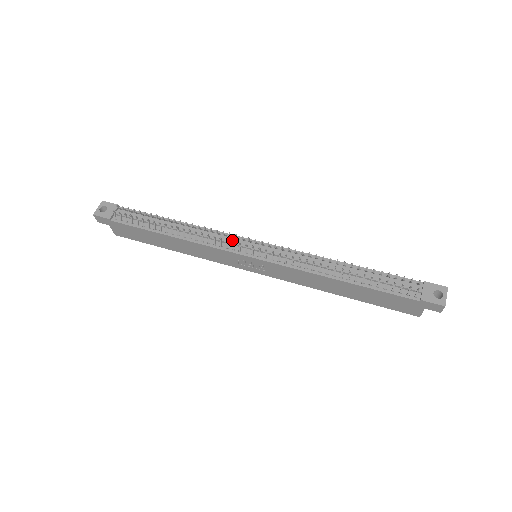
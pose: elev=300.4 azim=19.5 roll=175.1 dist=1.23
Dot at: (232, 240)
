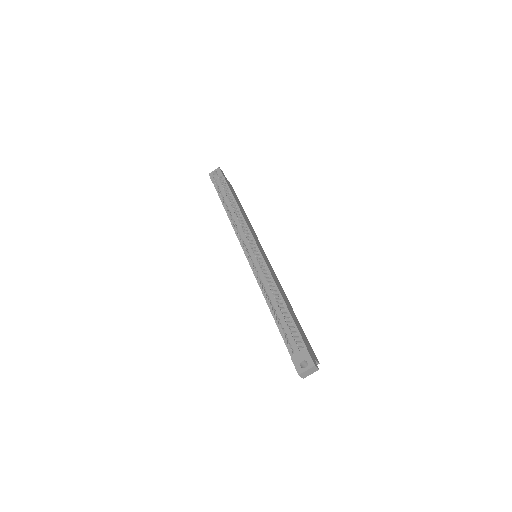
Dot at: (246, 236)
